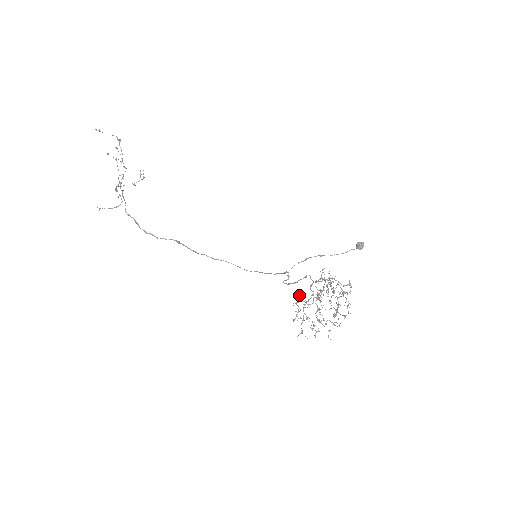
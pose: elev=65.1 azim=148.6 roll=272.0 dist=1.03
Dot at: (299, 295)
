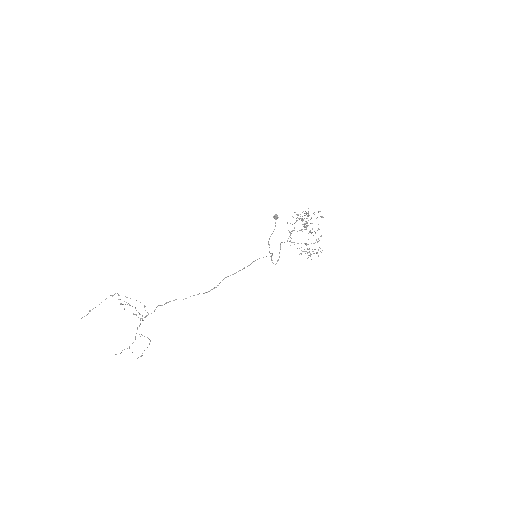
Dot at: occluded
